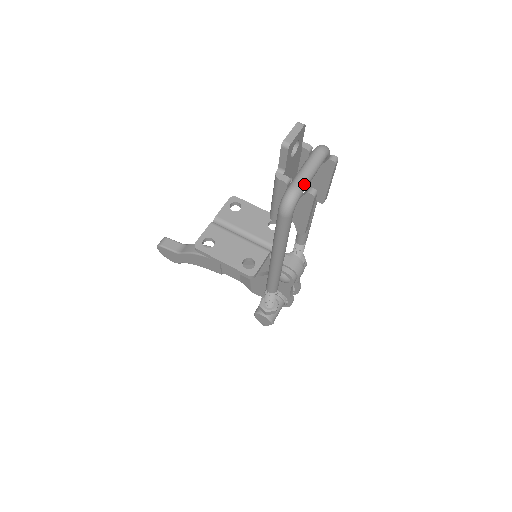
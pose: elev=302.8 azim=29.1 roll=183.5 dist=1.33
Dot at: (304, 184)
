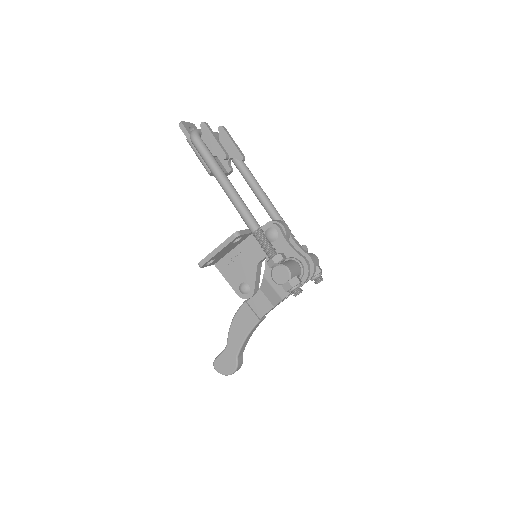
Dot at: occluded
